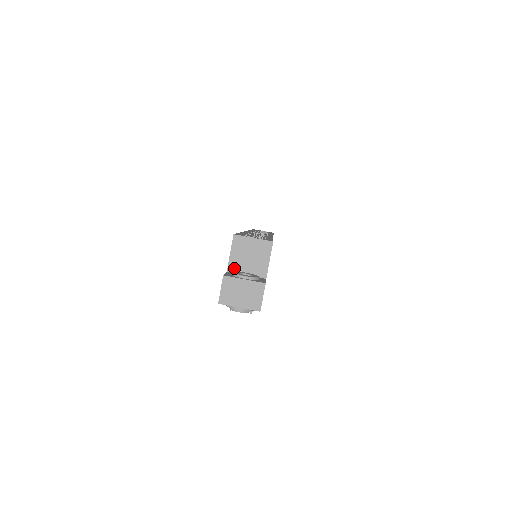
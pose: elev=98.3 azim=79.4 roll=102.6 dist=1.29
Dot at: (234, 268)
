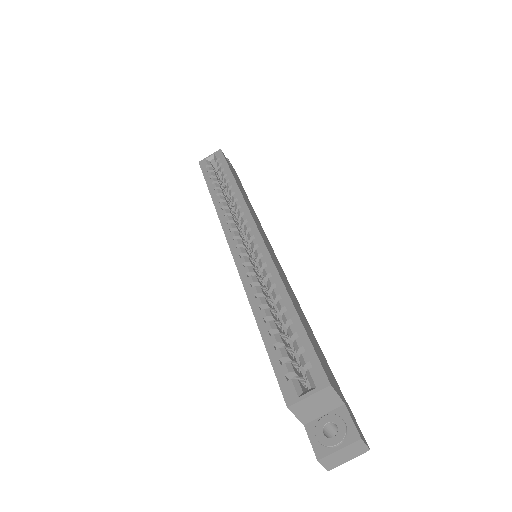
Dot at: (308, 420)
